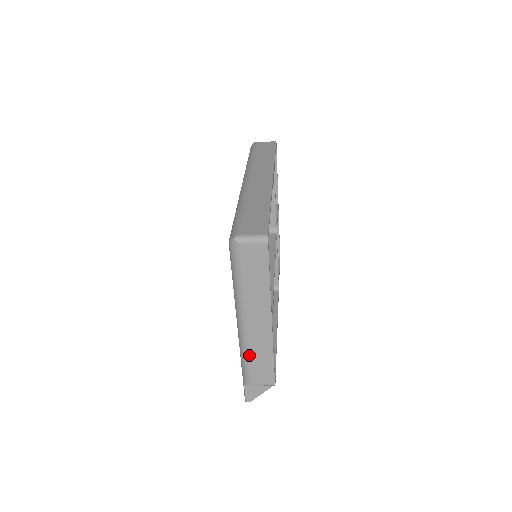
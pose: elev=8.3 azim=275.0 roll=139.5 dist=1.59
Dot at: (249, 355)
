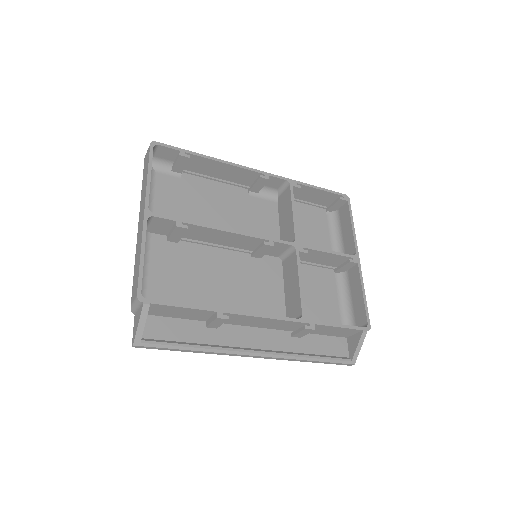
Dot at: (135, 264)
